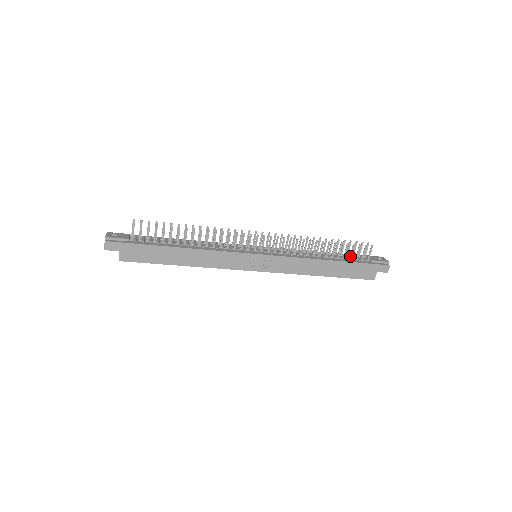
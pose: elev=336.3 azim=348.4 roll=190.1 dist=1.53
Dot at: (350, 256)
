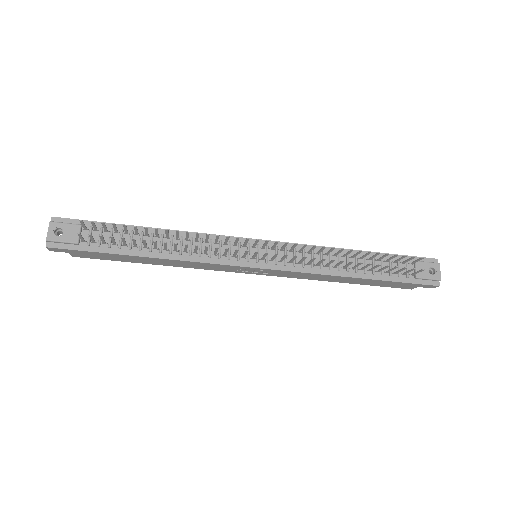
Dot at: (387, 271)
